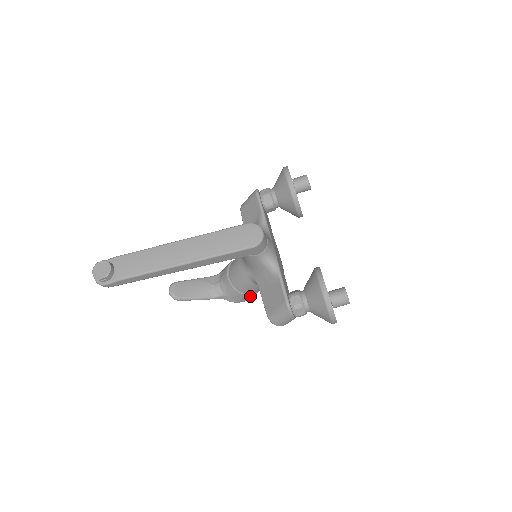
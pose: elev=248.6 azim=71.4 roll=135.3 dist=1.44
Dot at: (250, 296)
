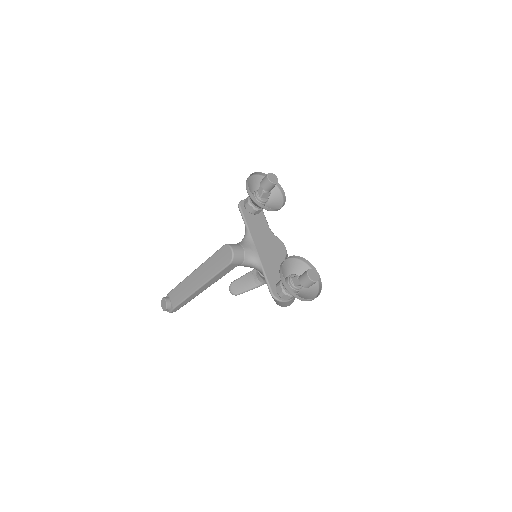
Dot at: occluded
